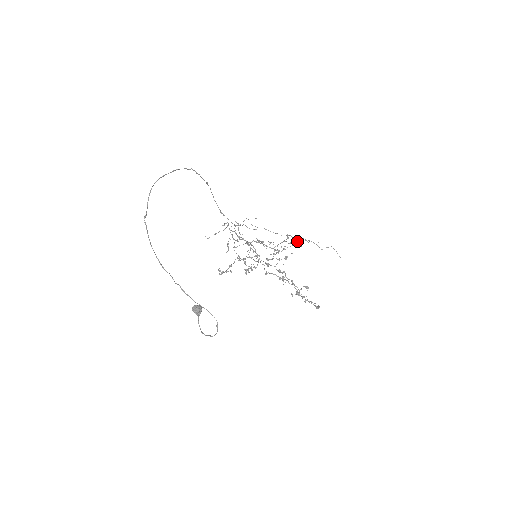
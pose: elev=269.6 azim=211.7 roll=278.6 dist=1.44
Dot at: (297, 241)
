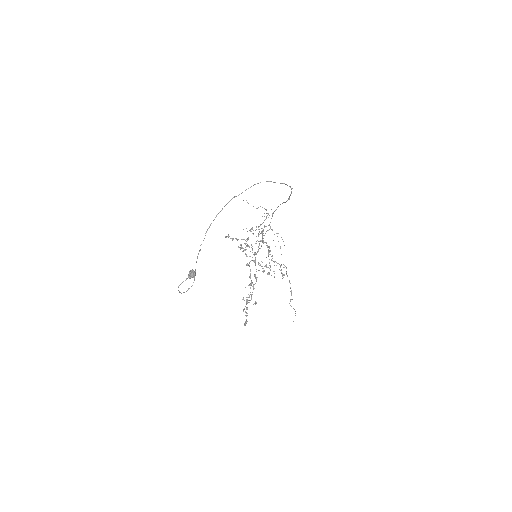
Dot at: occluded
